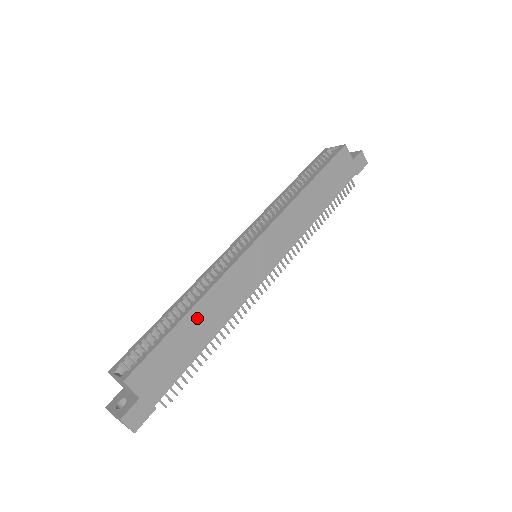
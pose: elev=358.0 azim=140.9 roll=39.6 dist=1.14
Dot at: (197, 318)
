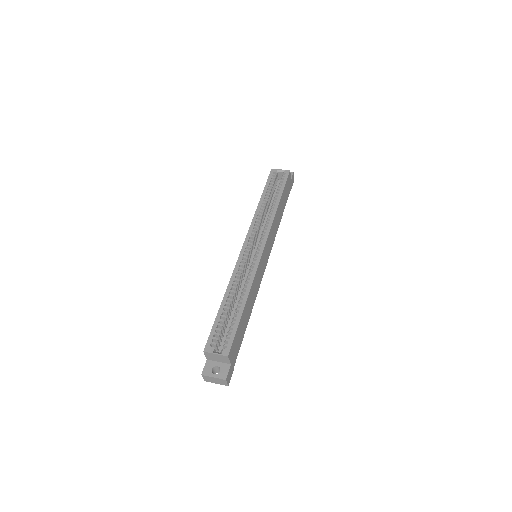
Dot at: (247, 307)
